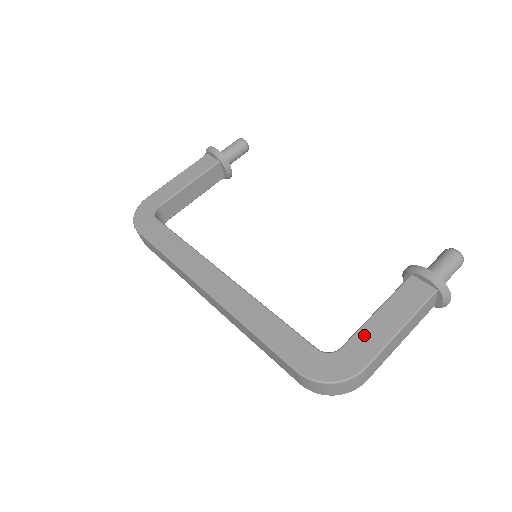
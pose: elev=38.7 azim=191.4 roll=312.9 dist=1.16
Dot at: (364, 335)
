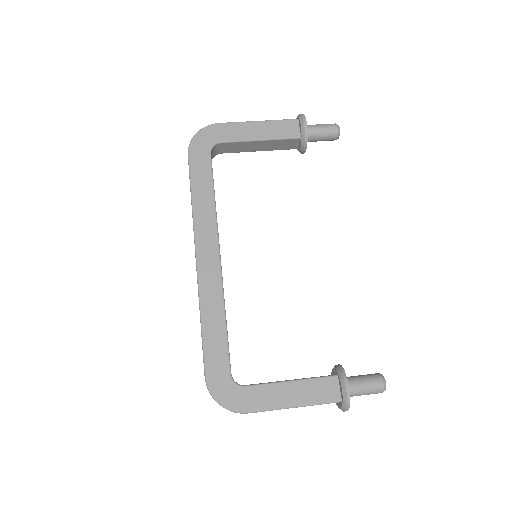
Dot at: (267, 391)
